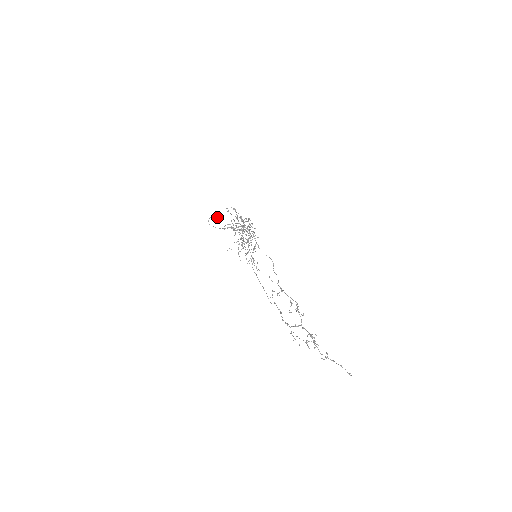
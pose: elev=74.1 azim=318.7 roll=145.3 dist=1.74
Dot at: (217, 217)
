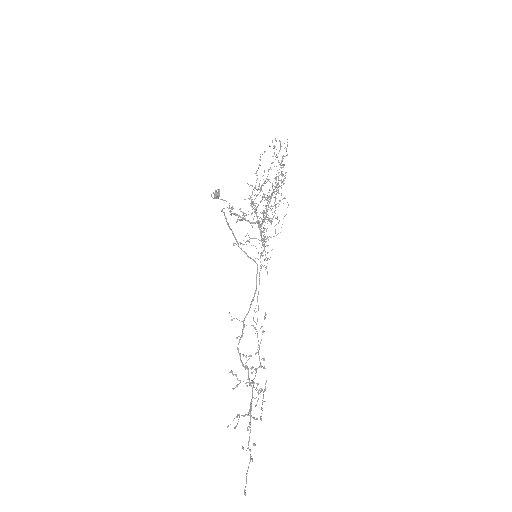
Dot at: (214, 197)
